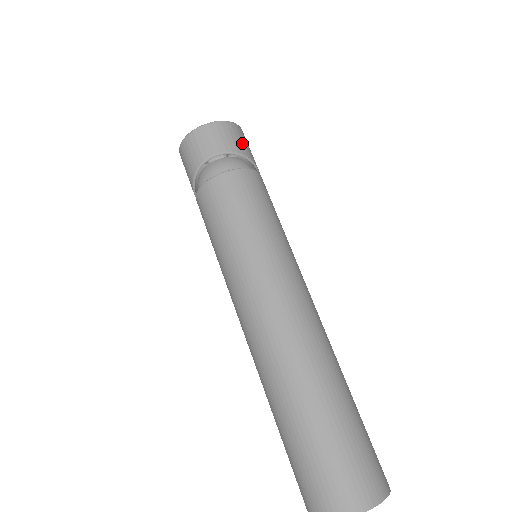
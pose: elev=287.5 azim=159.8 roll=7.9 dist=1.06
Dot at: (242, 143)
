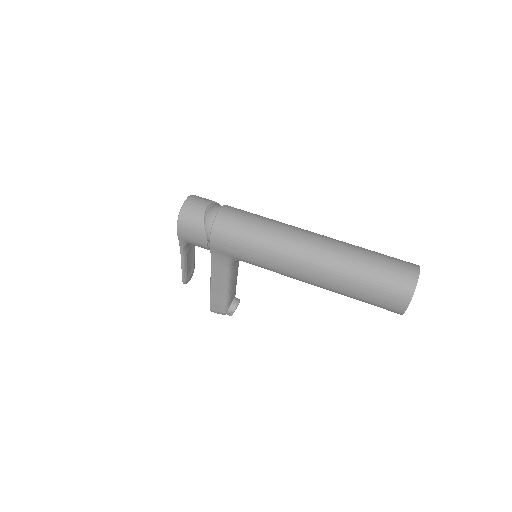
Dot at: occluded
